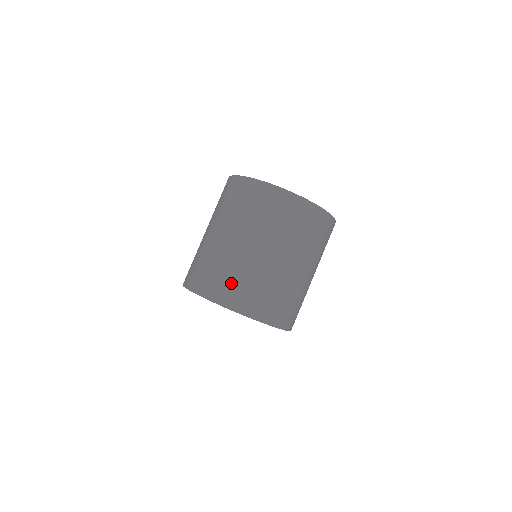
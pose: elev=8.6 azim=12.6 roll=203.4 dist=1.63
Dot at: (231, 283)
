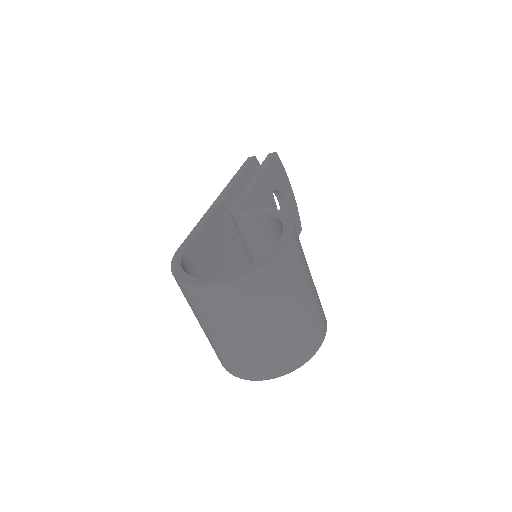
Dot at: (246, 365)
